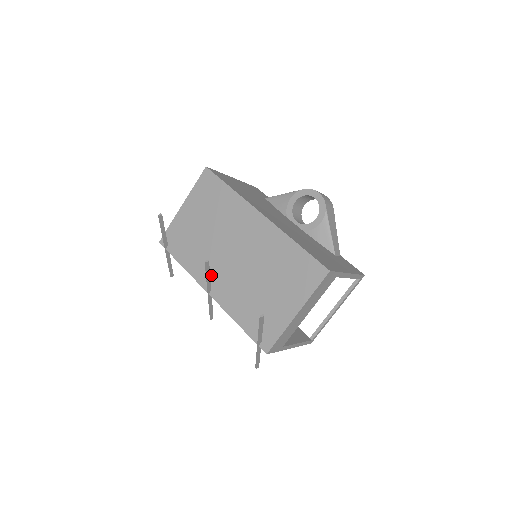
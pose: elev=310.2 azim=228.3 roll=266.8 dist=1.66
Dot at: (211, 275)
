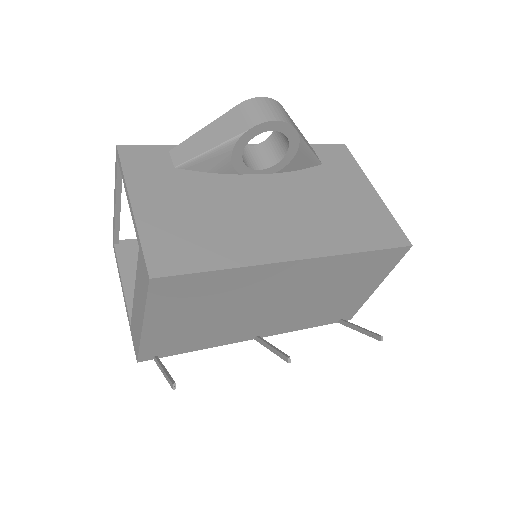
Dot at: (250, 331)
